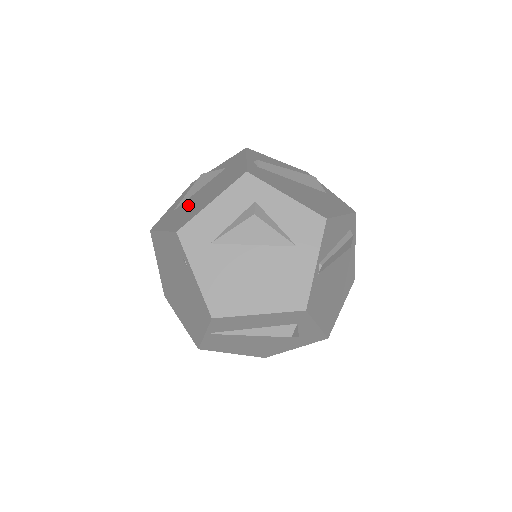
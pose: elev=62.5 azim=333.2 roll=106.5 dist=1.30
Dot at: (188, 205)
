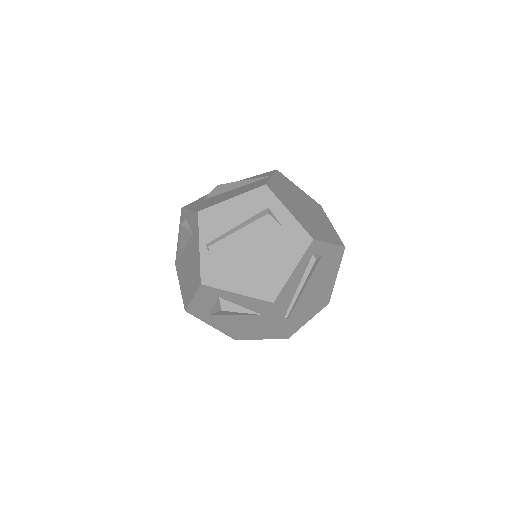
Dot at: (184, 268)
